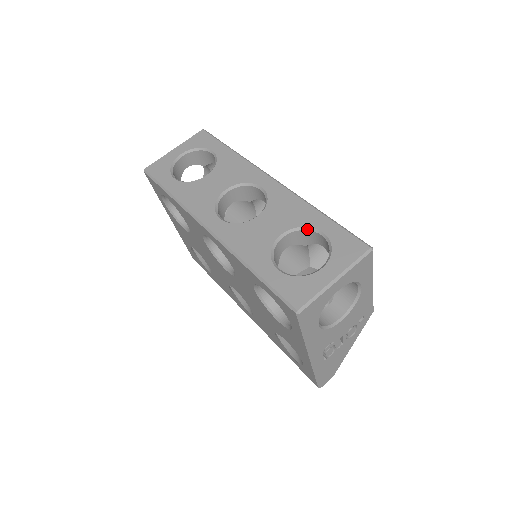
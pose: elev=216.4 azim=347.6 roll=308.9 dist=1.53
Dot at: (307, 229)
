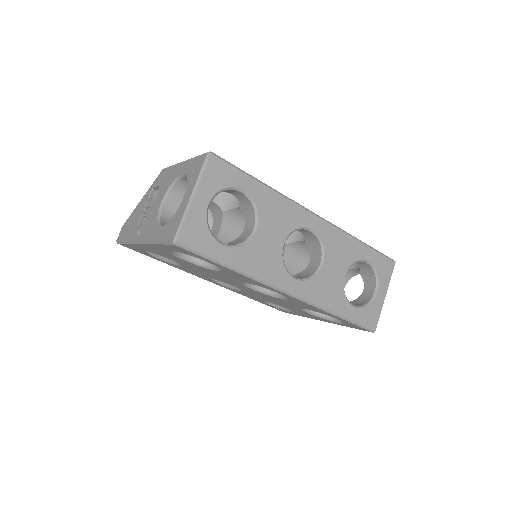
Dot at: occluded
